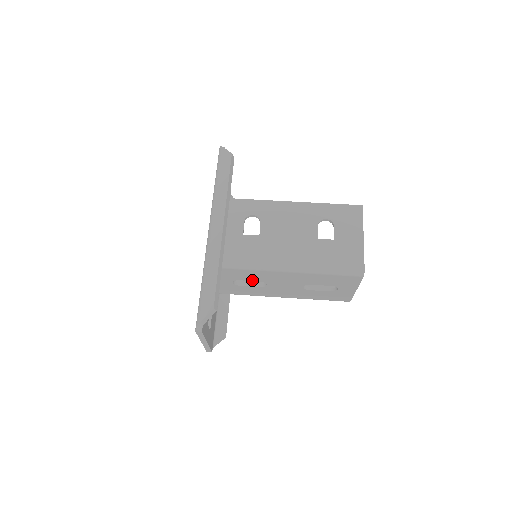
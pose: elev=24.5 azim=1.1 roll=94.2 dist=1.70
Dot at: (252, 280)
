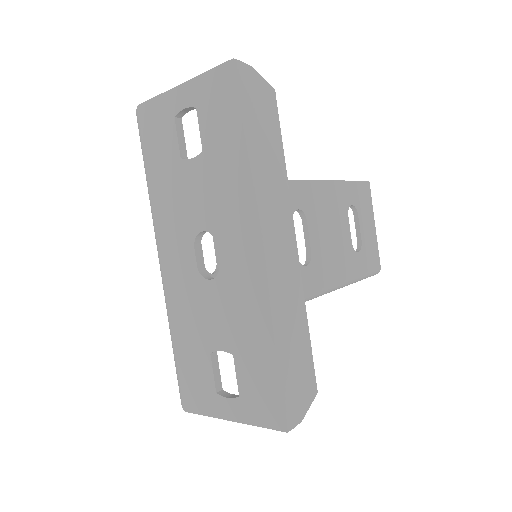
Dot at: occluded
